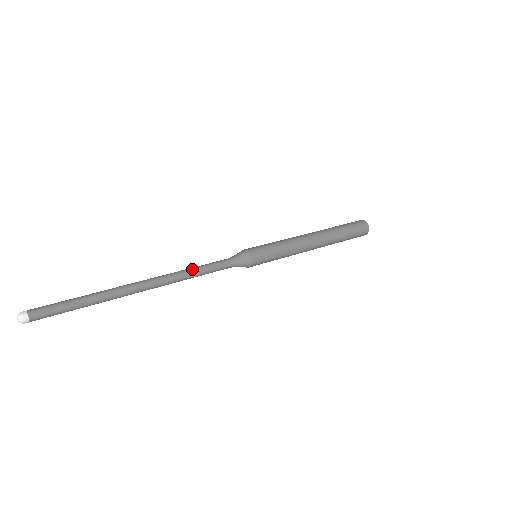
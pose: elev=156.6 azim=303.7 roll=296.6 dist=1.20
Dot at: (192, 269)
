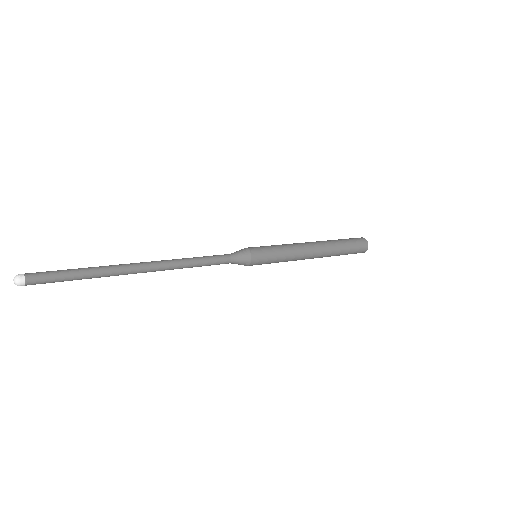
Dot at: (193, 259)
